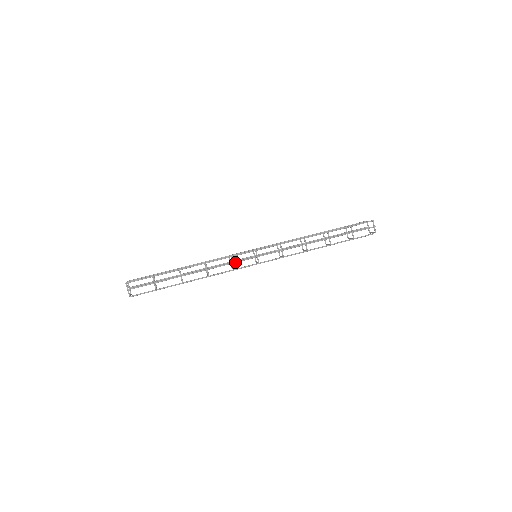
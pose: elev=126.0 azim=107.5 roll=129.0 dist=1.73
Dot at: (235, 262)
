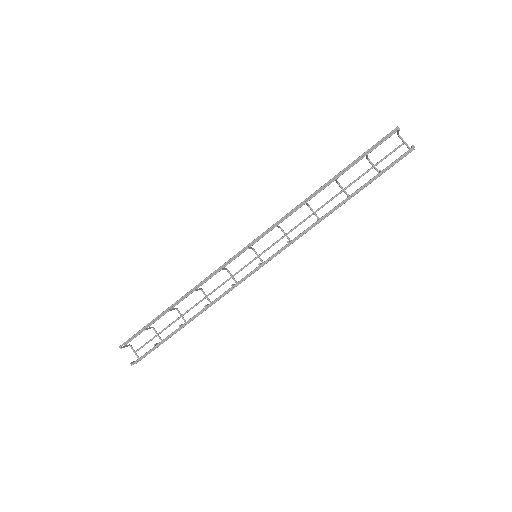
Dot at: occluded
